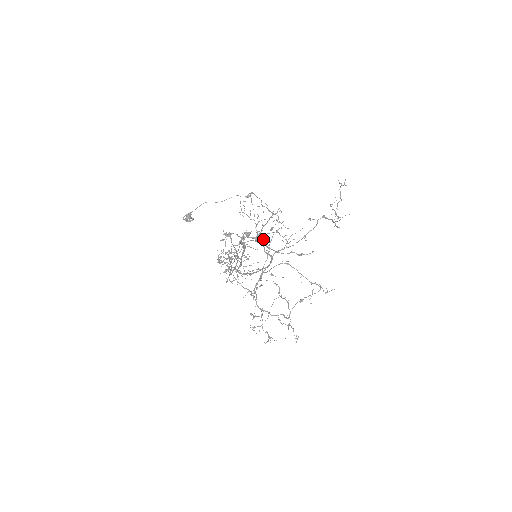
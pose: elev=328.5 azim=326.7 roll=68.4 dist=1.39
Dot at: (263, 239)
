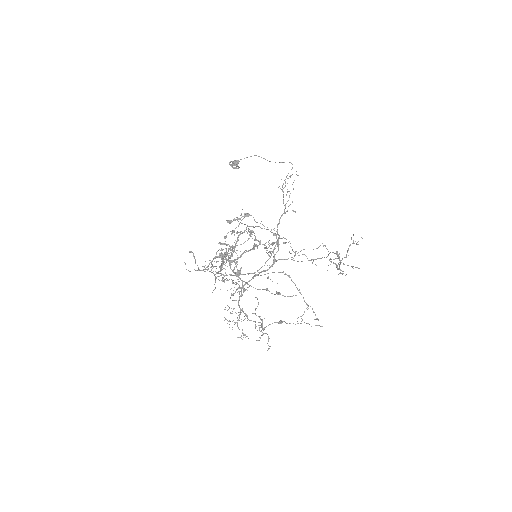
Dot at: (279, 235)
